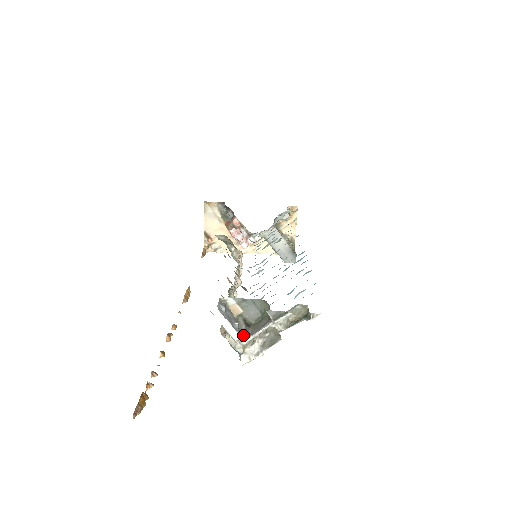
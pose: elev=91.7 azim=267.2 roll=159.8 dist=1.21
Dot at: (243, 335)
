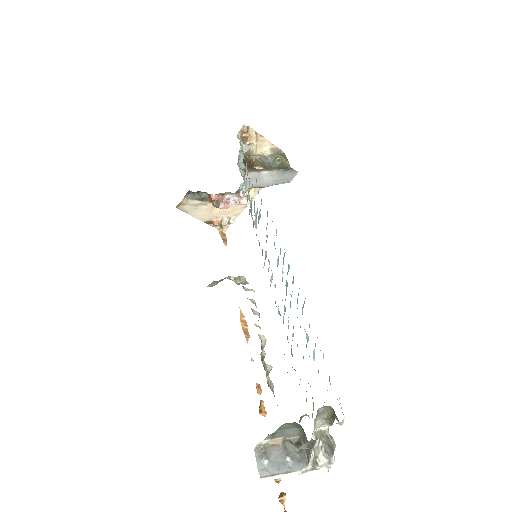
Dot at: (302, 462)
